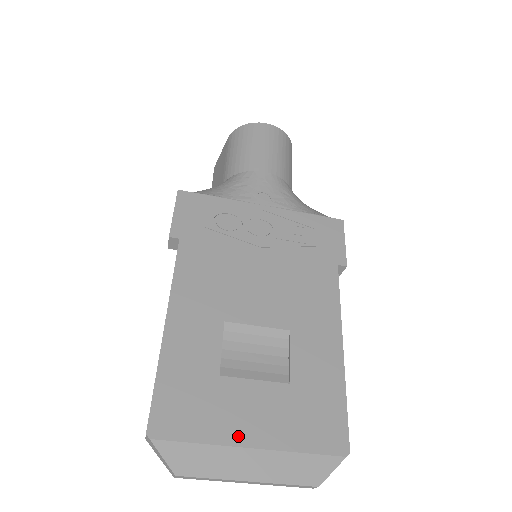
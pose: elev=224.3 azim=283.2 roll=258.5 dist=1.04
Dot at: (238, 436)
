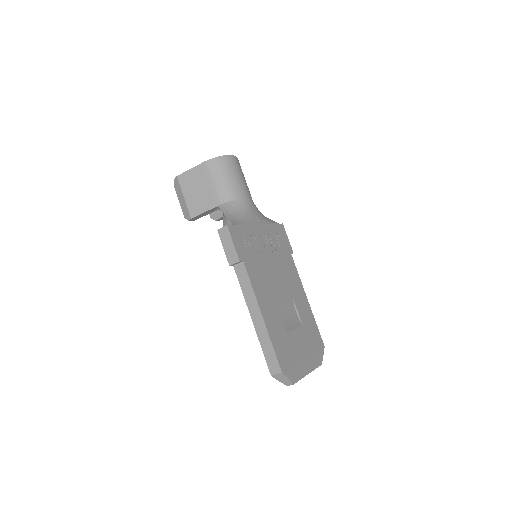
Dot at: (301, 357)
